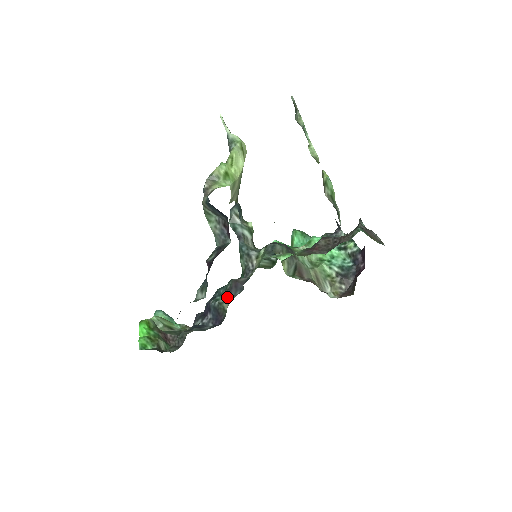
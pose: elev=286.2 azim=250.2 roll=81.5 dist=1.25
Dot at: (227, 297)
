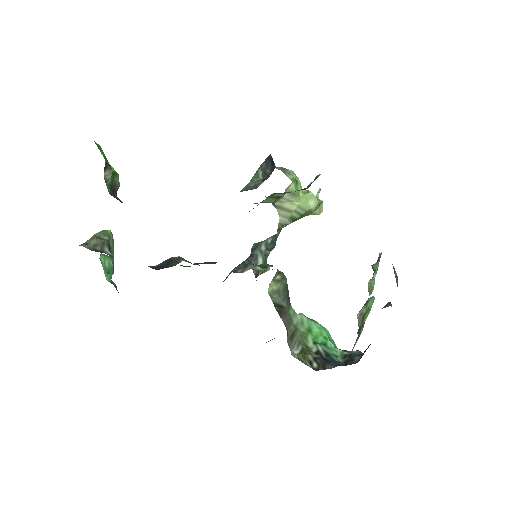
Dot at: (191, 263)
